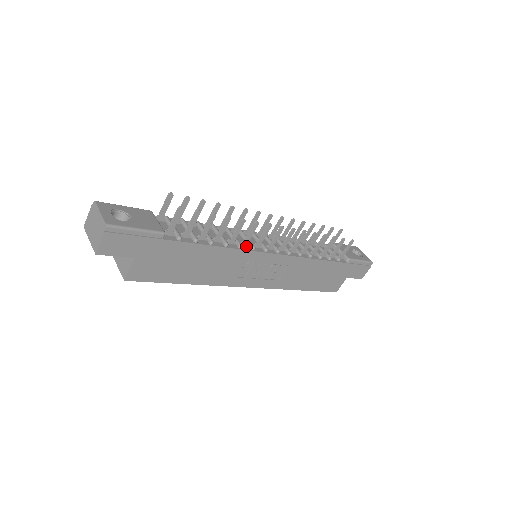
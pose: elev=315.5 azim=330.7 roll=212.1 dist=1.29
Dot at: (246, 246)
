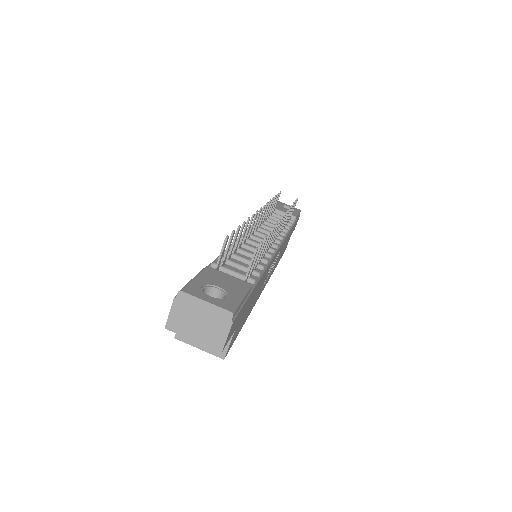
Dot at: occluded
